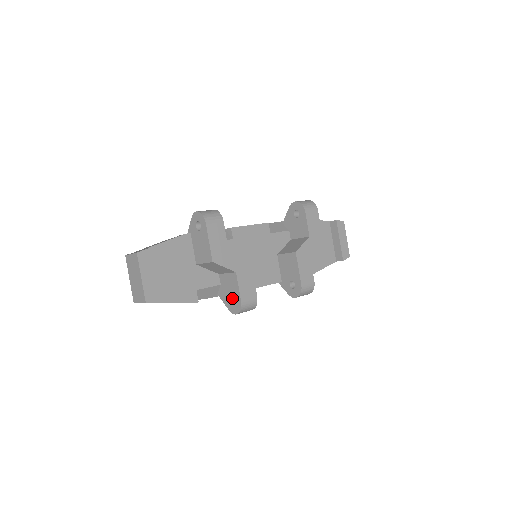
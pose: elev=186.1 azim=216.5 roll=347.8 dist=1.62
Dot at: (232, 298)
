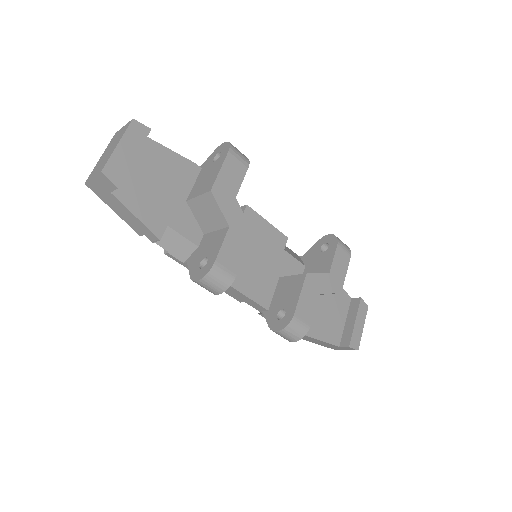
Dot at: (204, 264)
